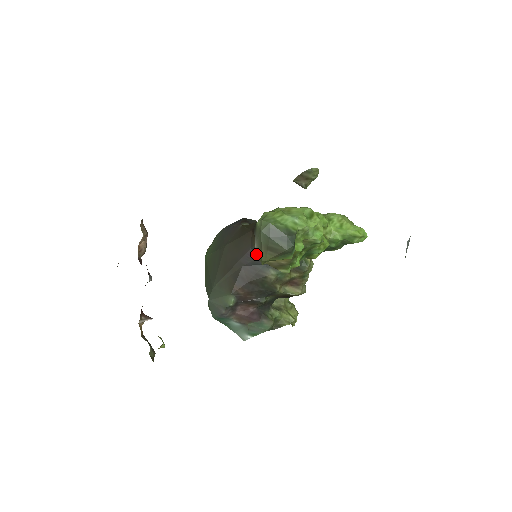
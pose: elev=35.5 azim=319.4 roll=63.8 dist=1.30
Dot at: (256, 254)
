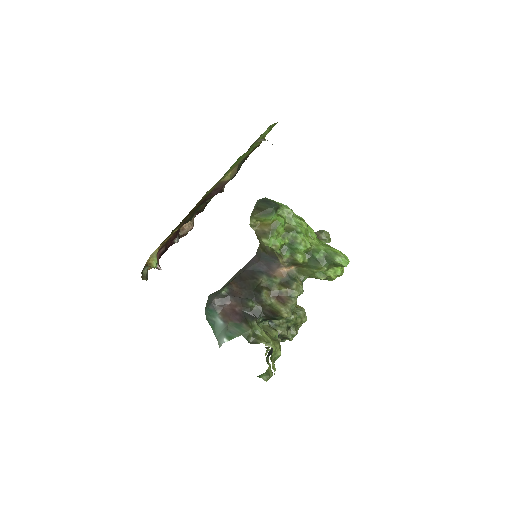
Dot at: (258, 259)
